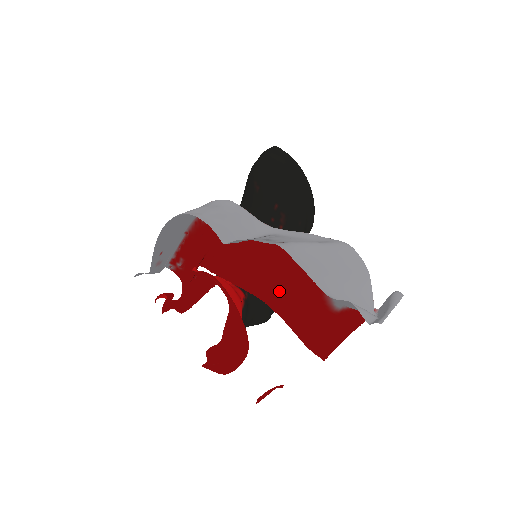
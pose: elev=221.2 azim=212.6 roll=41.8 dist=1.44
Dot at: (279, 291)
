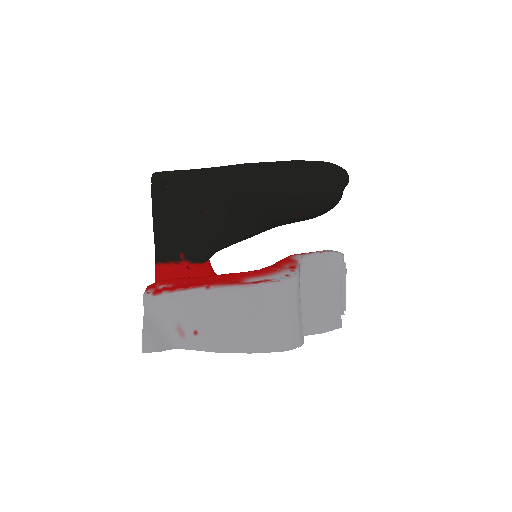
Dot at: occluded
